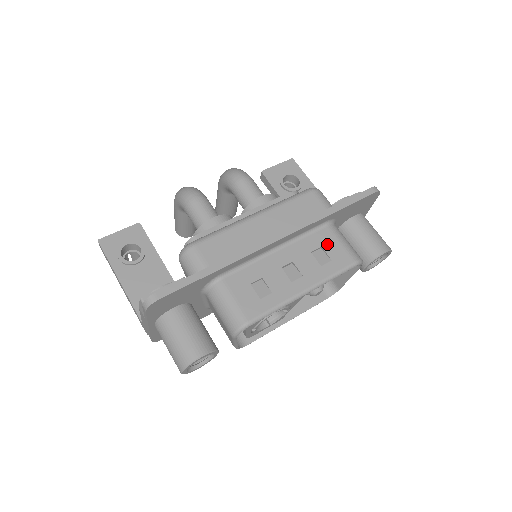
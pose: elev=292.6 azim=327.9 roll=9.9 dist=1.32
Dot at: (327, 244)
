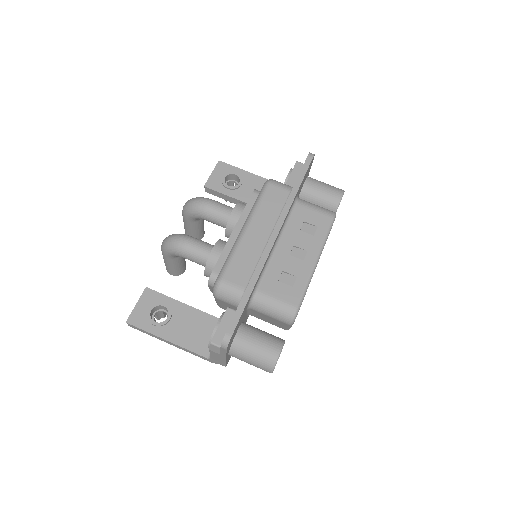
Dot at: (306, 217)
